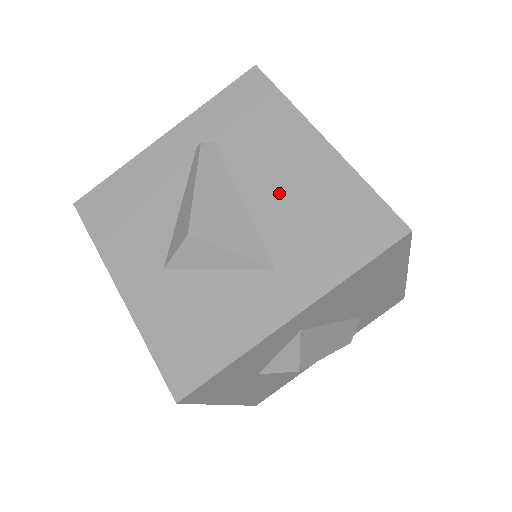
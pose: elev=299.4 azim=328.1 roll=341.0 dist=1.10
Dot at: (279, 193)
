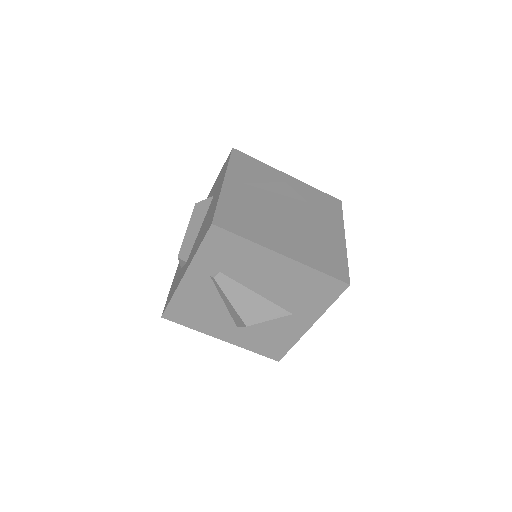
Dot at: (275, 286)
